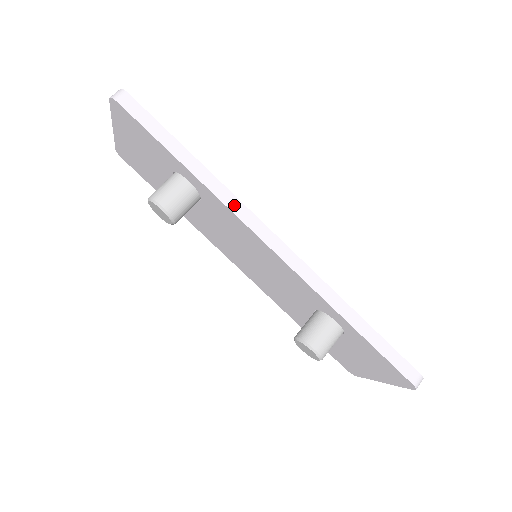
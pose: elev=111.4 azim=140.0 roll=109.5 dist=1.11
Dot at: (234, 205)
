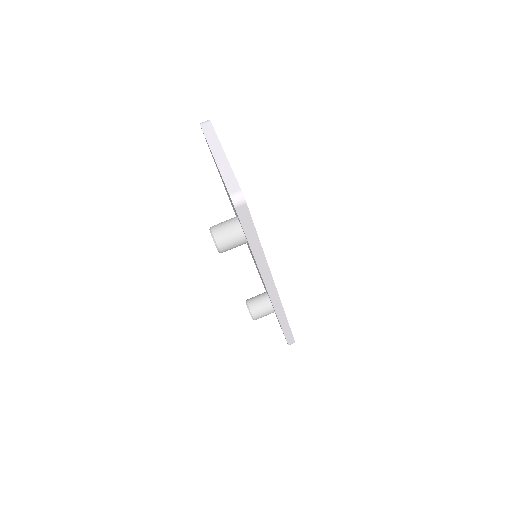
Dot at: (265, 273)
